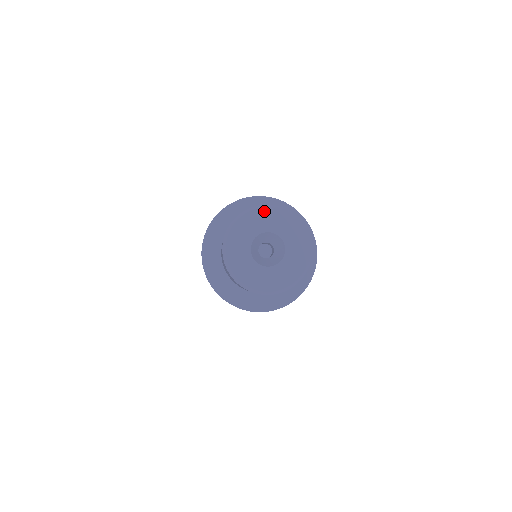
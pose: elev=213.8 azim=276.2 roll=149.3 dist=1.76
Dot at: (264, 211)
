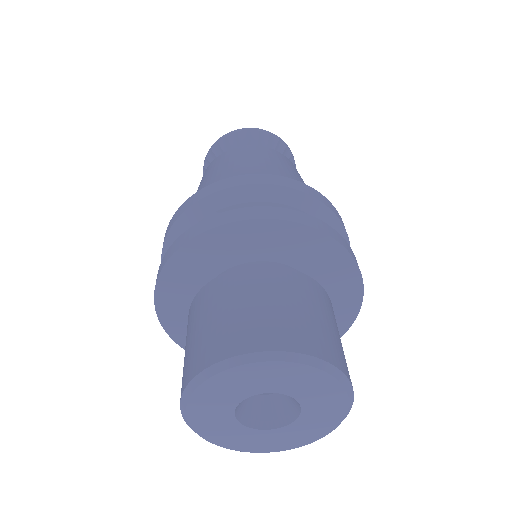
Dot at: (264, 366)
